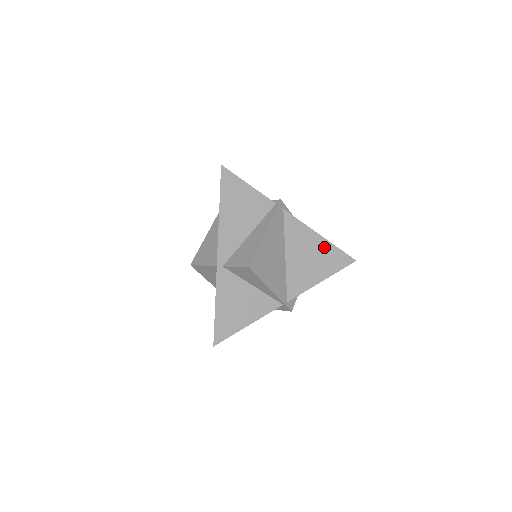
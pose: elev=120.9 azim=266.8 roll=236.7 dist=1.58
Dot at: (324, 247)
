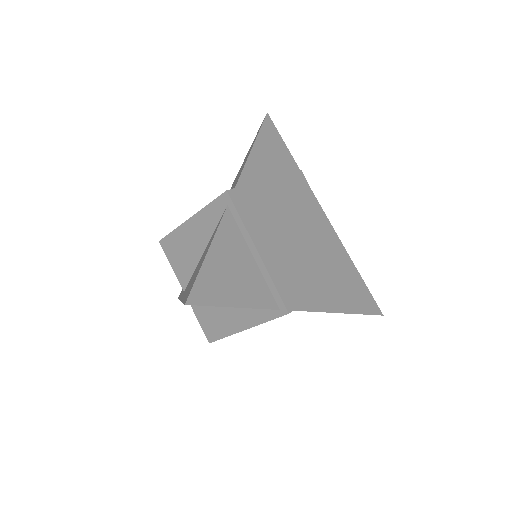
Dot at: occluded
